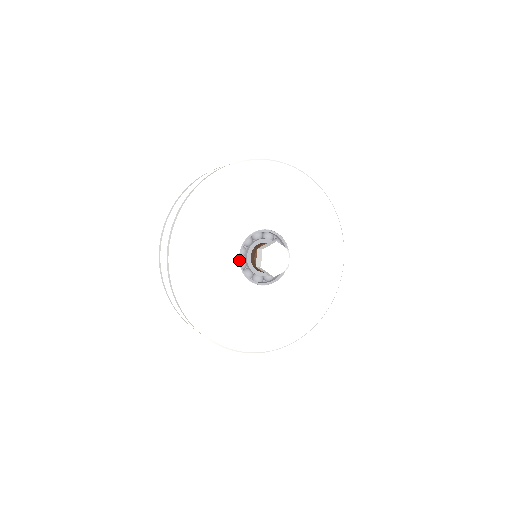
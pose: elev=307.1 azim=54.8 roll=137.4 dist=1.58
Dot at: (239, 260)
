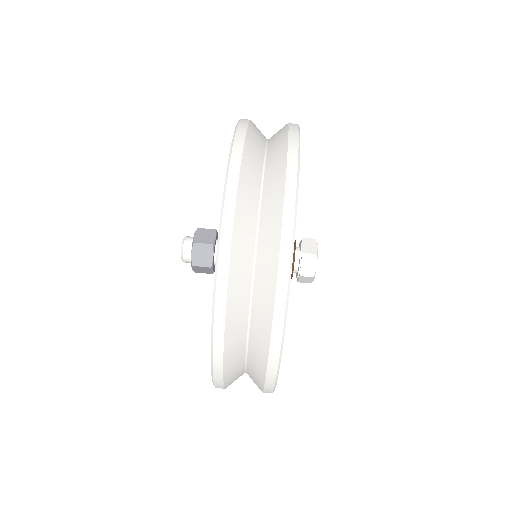
Dot at: occluded
